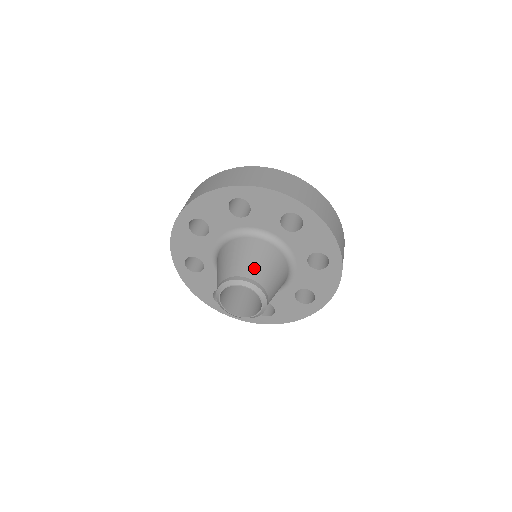
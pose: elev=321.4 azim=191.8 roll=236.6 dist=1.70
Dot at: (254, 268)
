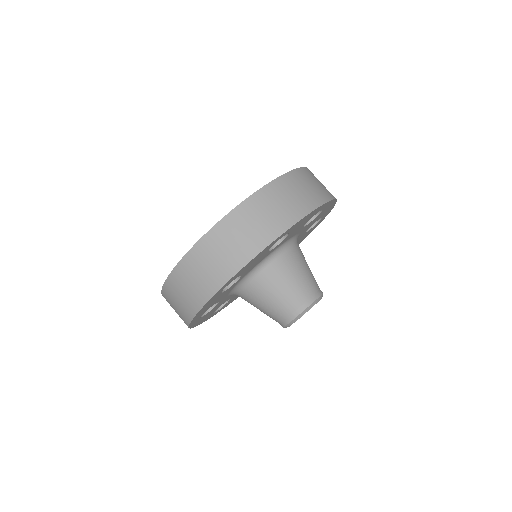
Dot at: (292, 295)
